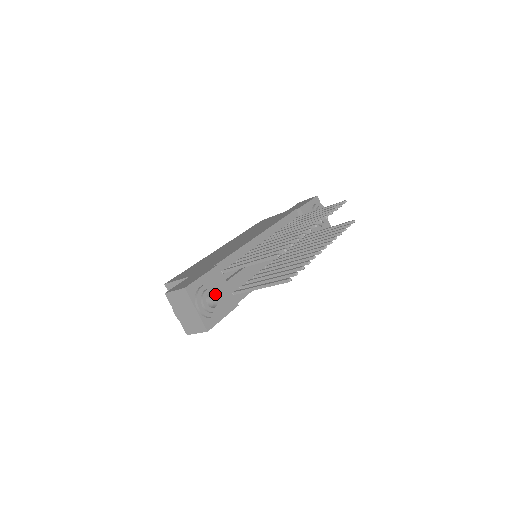
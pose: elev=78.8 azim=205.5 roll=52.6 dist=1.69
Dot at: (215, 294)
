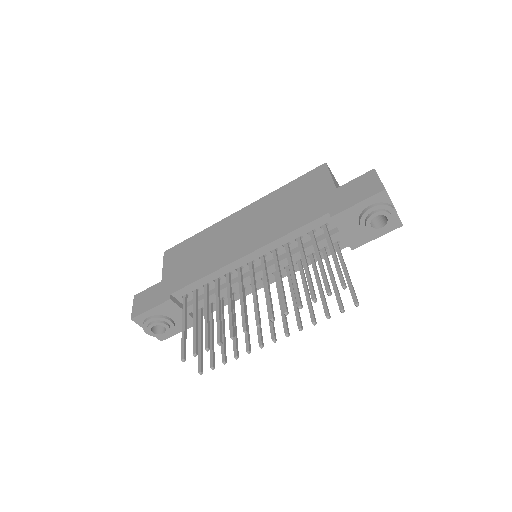
Dot at: occluded
